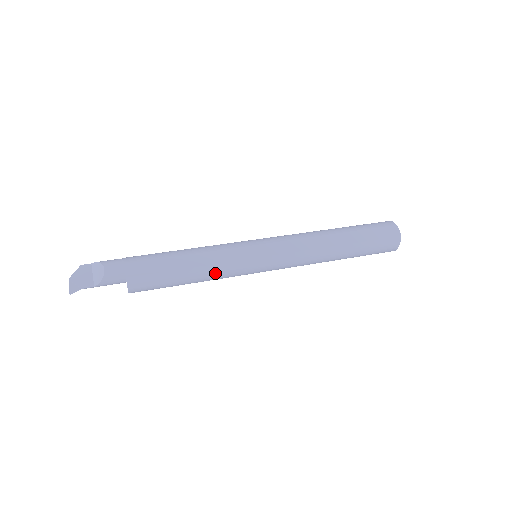
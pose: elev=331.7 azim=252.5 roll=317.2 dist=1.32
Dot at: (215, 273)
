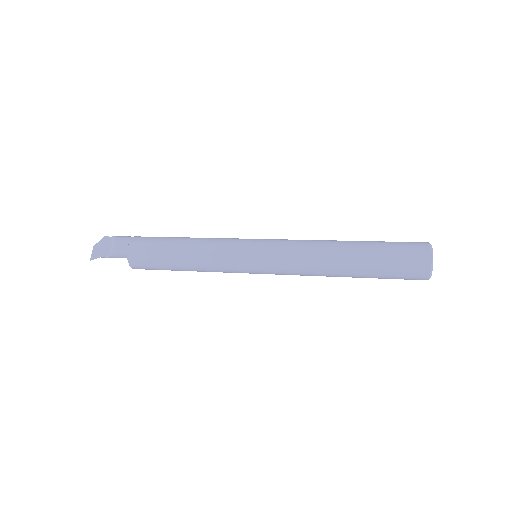
Dot at: (206, 266)
